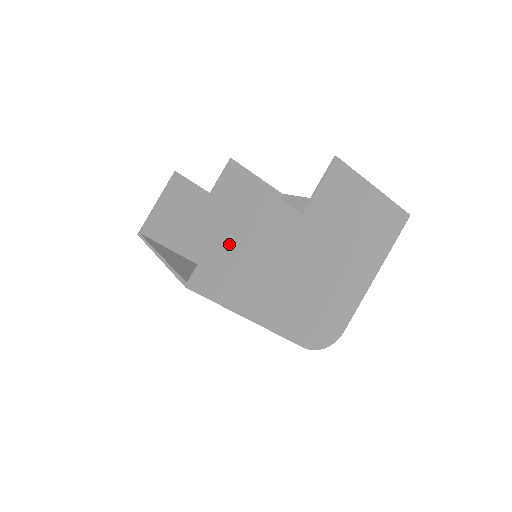
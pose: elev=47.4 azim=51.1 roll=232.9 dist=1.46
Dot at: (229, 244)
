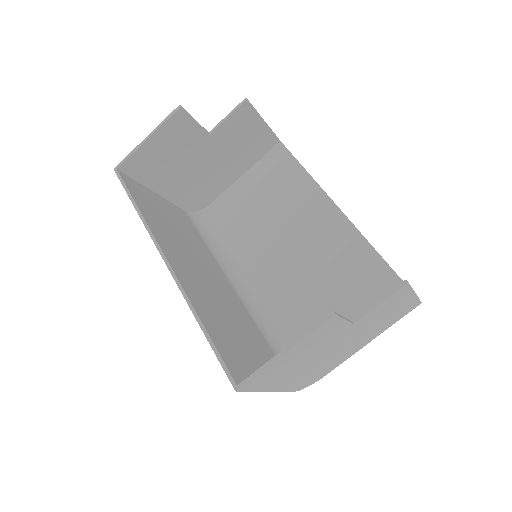
Dot at: (287, 357)
